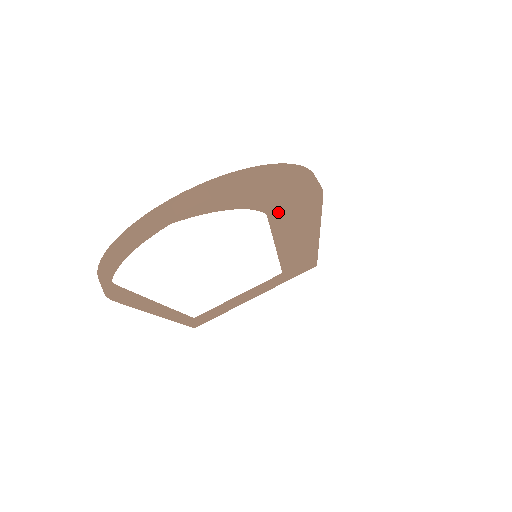
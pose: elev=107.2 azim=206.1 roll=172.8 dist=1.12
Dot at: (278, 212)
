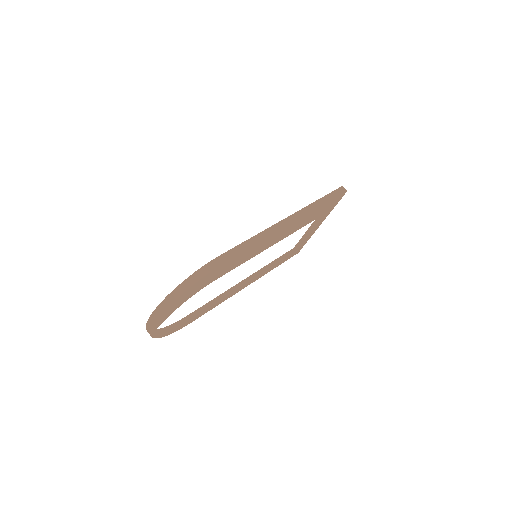
Dot at: (209, 282)
